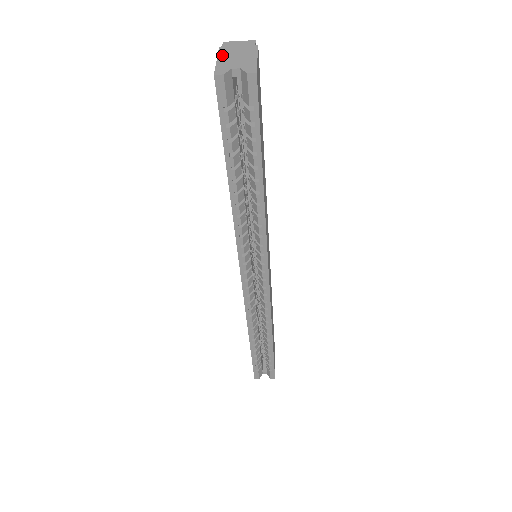
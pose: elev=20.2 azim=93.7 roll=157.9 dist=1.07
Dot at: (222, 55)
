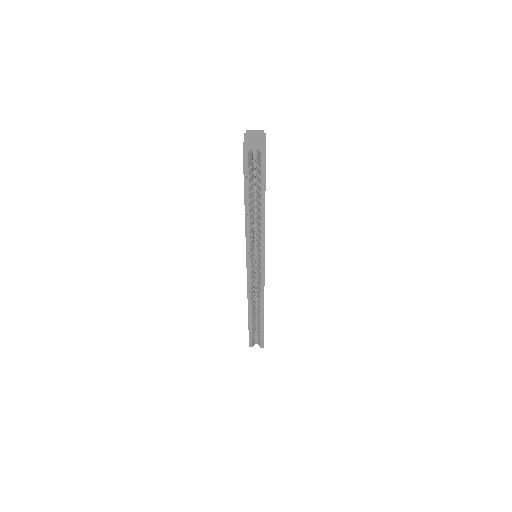
Dot at: (246, 139)
